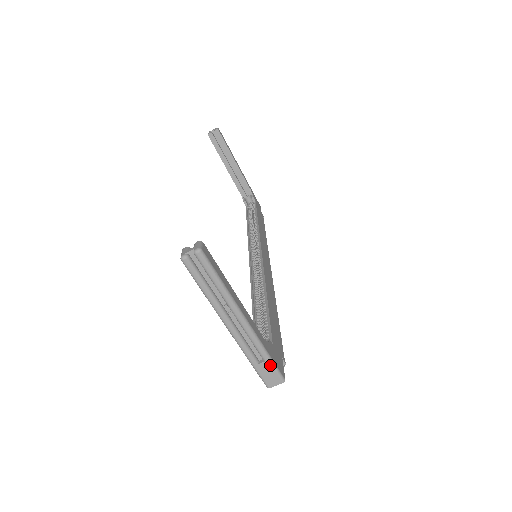
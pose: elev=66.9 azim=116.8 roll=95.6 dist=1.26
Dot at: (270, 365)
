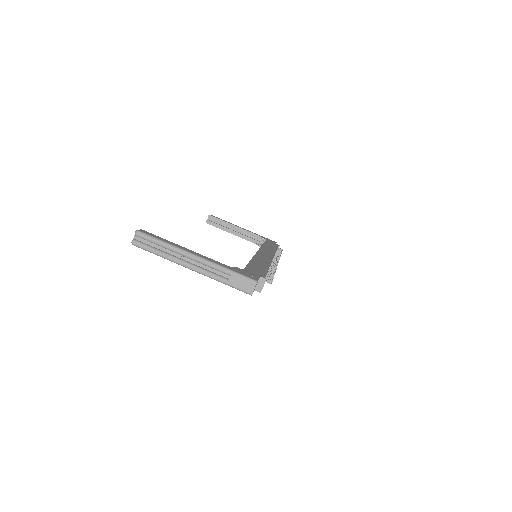
Dot at: (237, 276)
